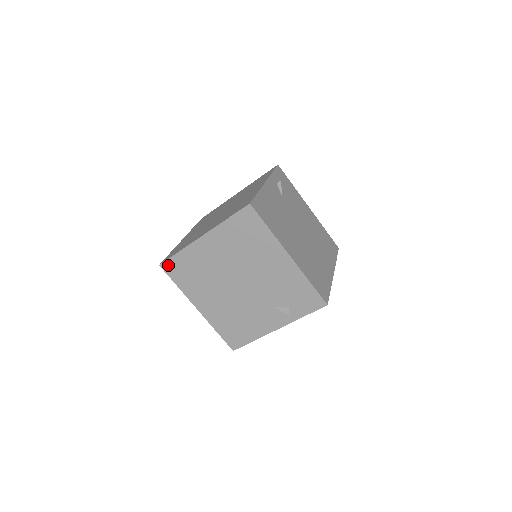
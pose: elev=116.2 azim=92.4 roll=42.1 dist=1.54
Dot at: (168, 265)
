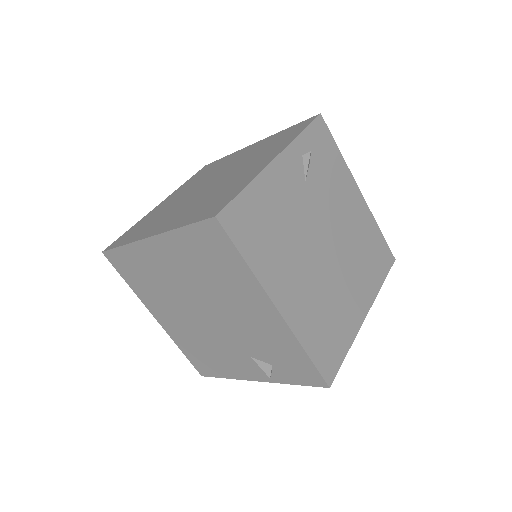
Dot at: (112, 256)
